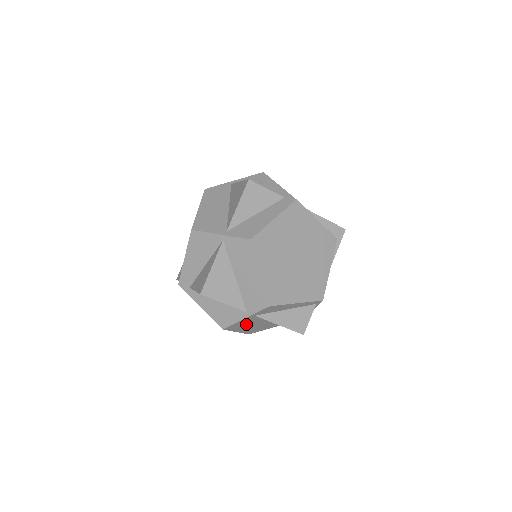
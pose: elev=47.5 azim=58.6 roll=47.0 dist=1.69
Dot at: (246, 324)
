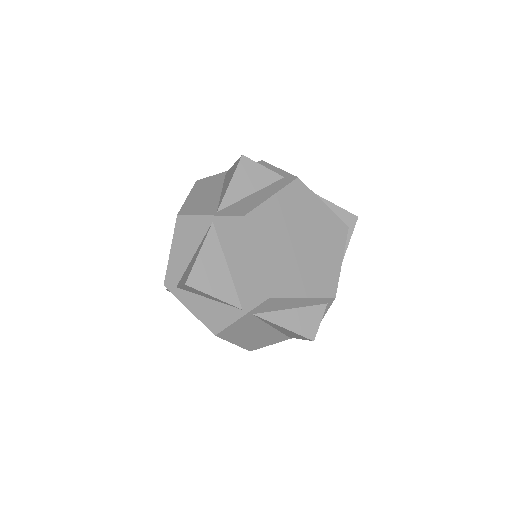
Dot at: (244, 330)
